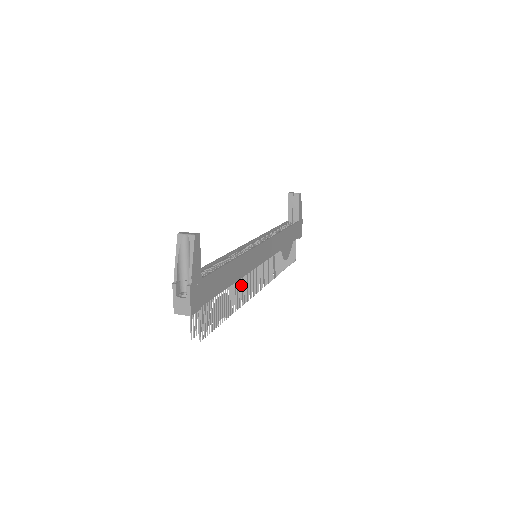
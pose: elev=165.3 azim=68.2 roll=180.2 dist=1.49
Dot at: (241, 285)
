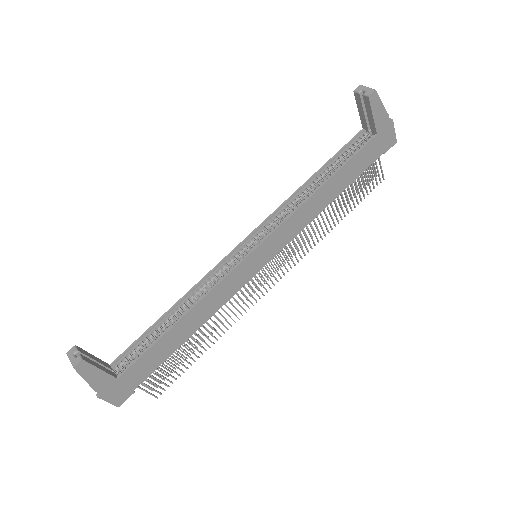
Dot at: occluded
